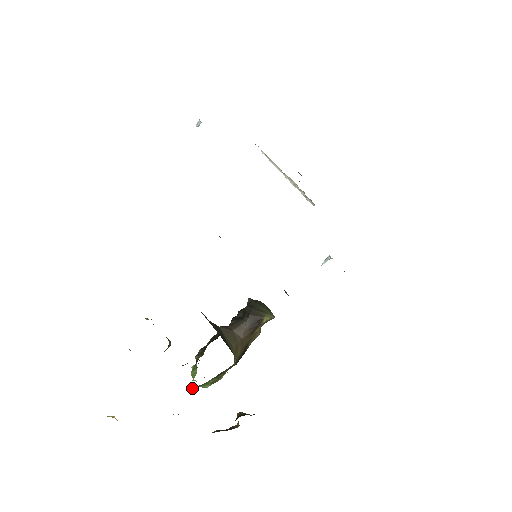
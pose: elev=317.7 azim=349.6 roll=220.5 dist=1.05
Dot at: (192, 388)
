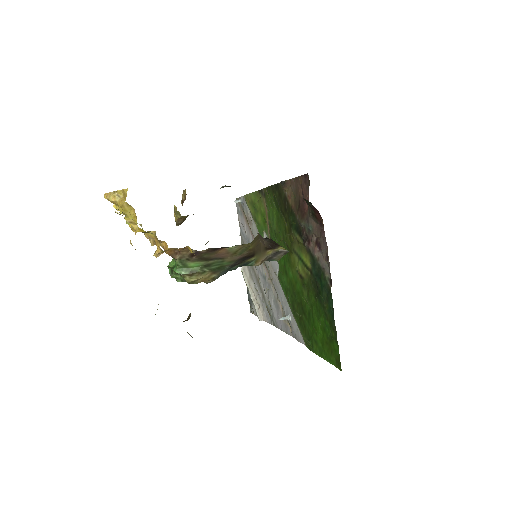
Dot at: (177, 257)
